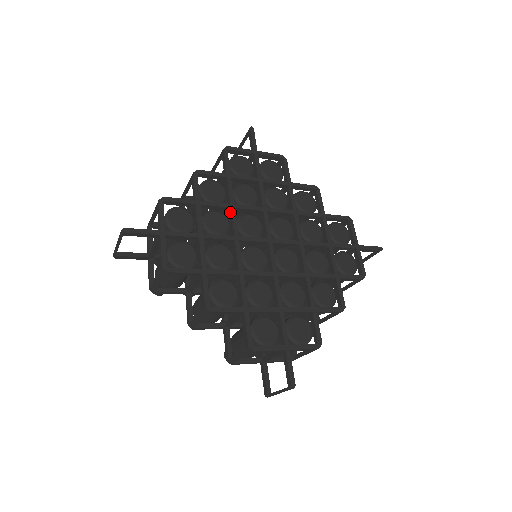
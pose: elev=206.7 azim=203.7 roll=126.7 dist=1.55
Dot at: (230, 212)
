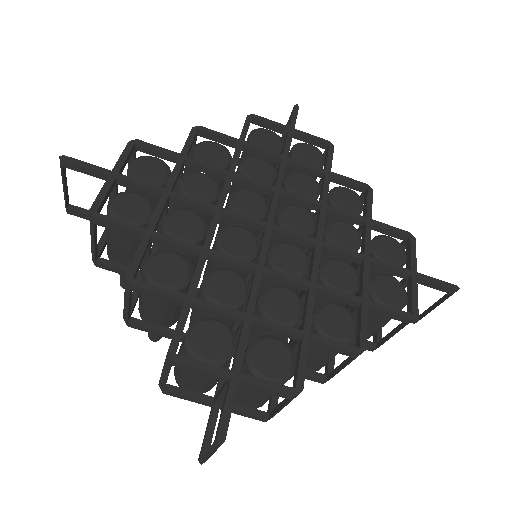
Dot at: (225, 180)
